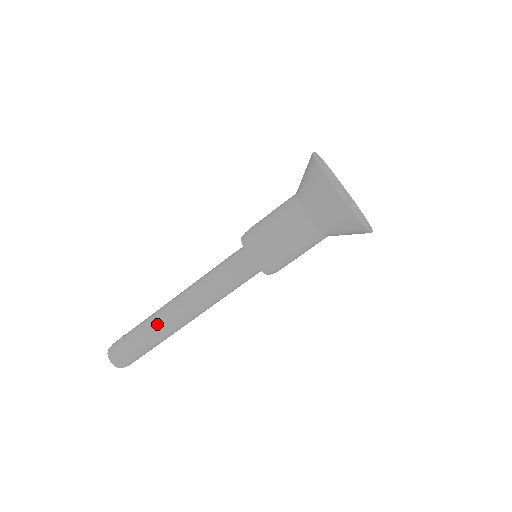
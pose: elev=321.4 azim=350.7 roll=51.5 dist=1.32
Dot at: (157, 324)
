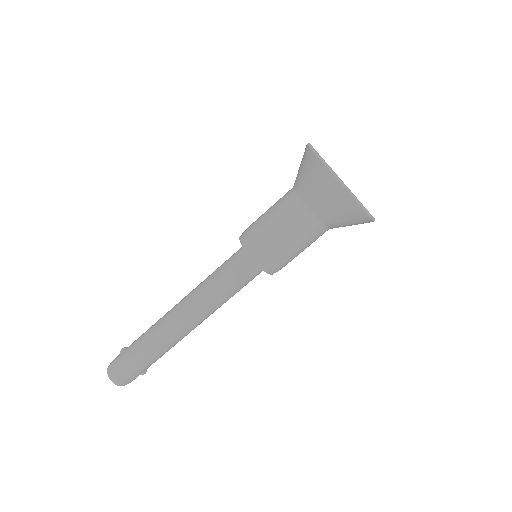
Dot at: (154, 329)
